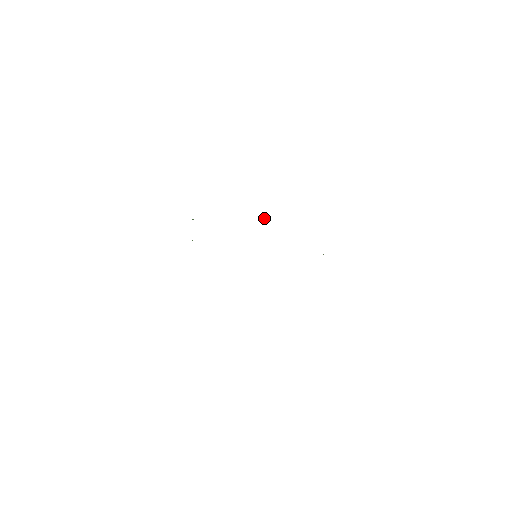
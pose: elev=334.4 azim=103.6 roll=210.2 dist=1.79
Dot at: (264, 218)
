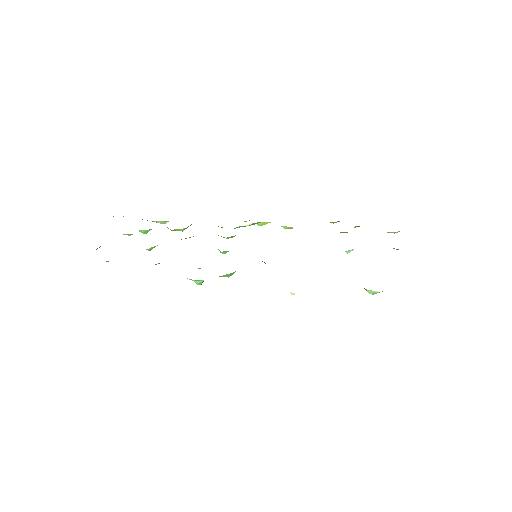
Dot at: (252, 223)
